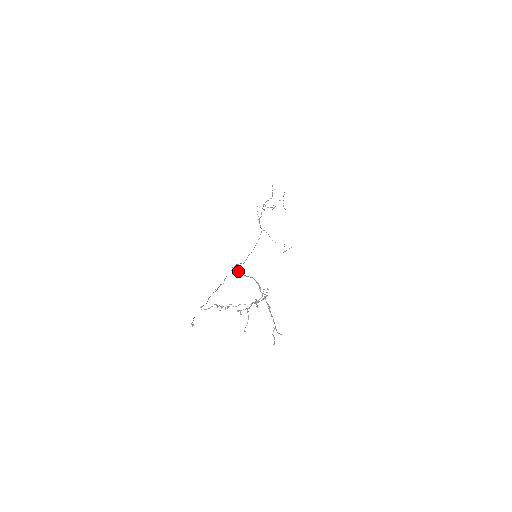
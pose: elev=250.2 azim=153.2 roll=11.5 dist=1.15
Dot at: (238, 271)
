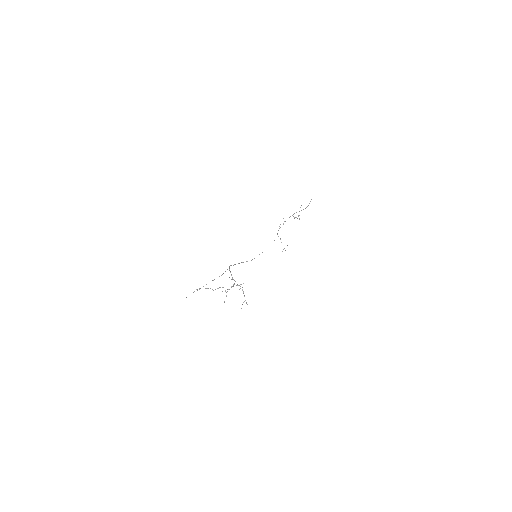
Dot at: (229, 267)
